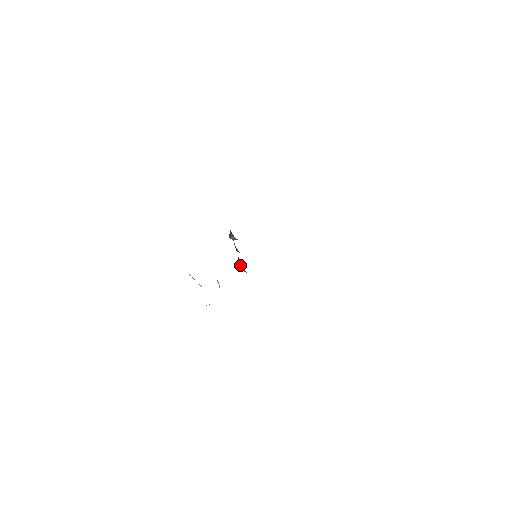
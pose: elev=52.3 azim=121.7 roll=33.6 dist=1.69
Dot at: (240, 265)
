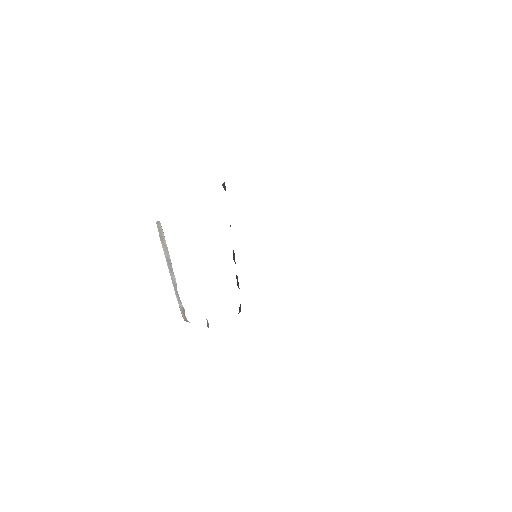
Dot at: (237, 281)
